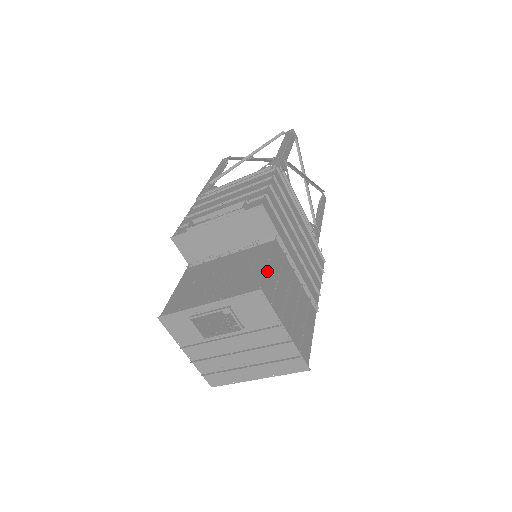
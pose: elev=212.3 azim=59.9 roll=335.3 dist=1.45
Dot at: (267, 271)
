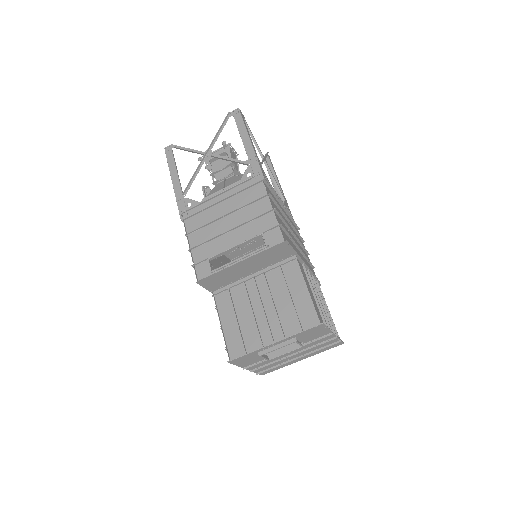
Dot at: (312, 299)
